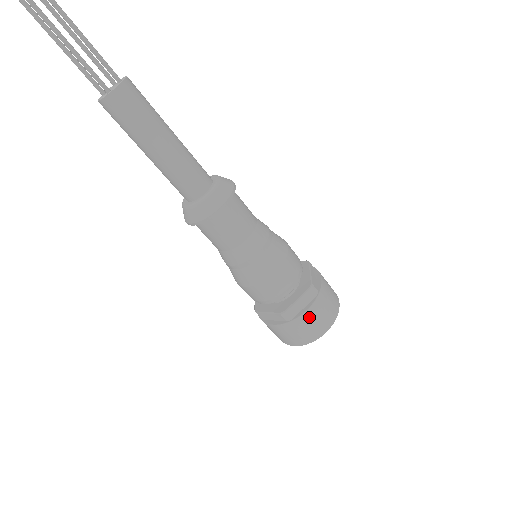
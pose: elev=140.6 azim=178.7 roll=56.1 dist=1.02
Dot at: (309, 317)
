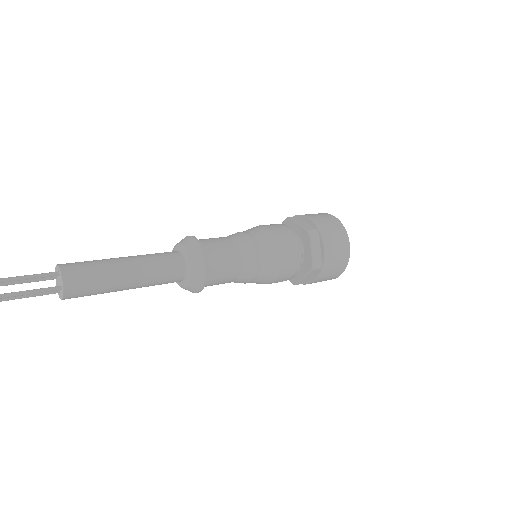
Dot at: (330, 250)
